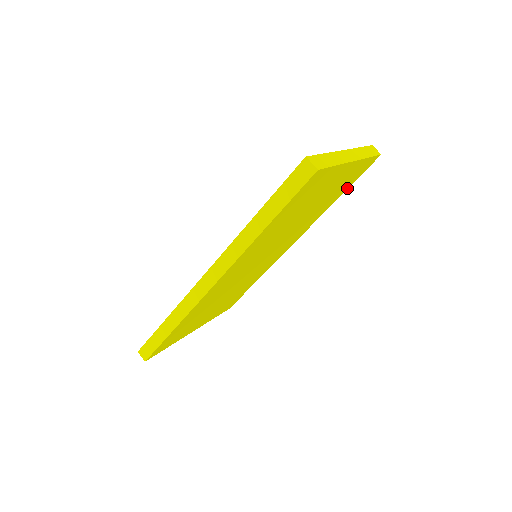
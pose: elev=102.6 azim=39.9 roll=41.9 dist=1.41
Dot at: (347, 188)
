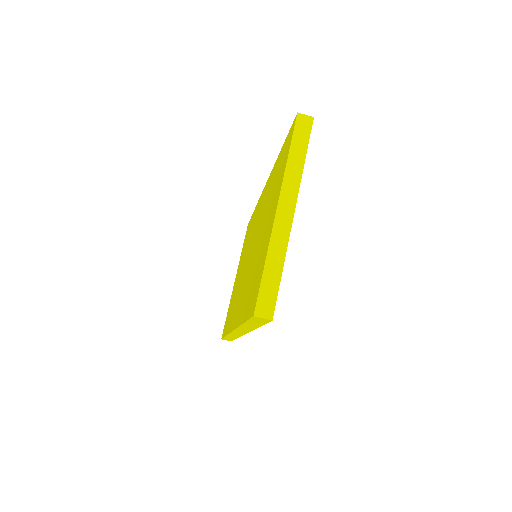
Dot at: occluded
